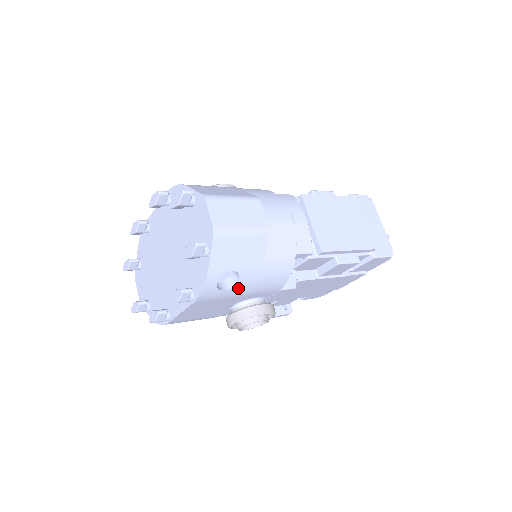
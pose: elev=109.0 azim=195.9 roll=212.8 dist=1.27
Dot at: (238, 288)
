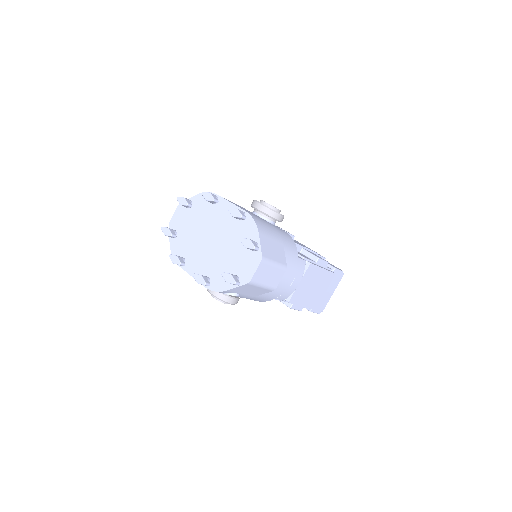
Dot at: (232, 295)
